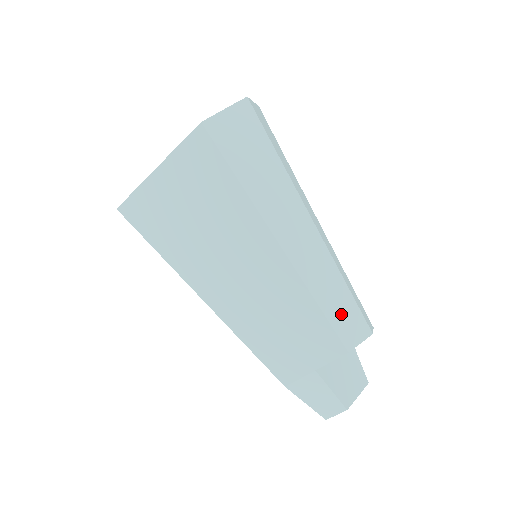
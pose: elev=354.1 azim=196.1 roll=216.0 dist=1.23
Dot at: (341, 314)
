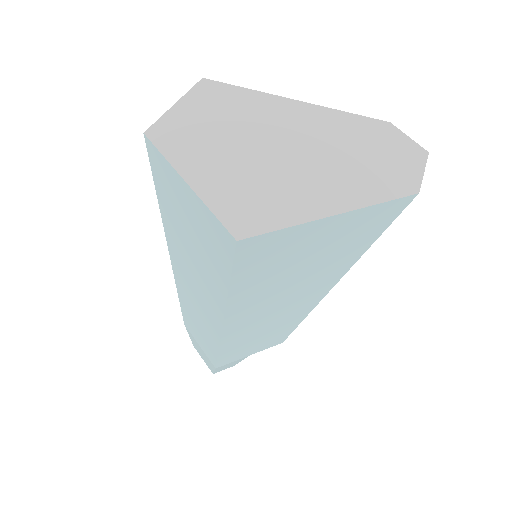
Dot at: occluded
